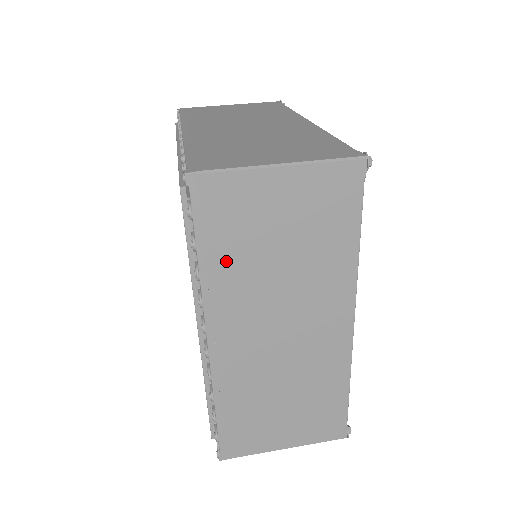
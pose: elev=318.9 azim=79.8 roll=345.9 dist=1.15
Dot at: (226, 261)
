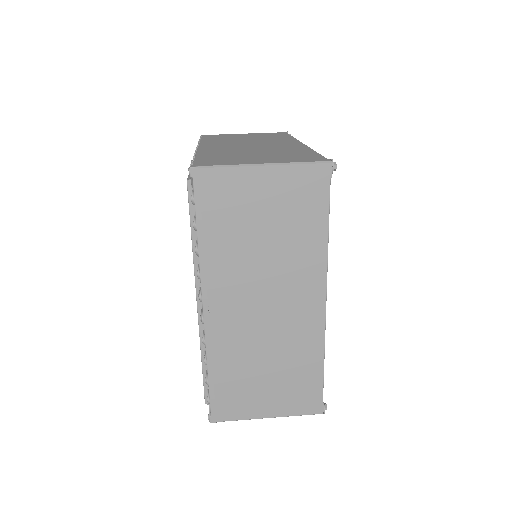
Dot at: (220, 240)
